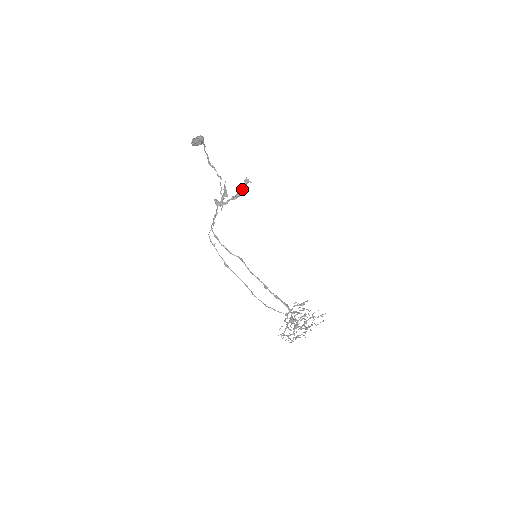
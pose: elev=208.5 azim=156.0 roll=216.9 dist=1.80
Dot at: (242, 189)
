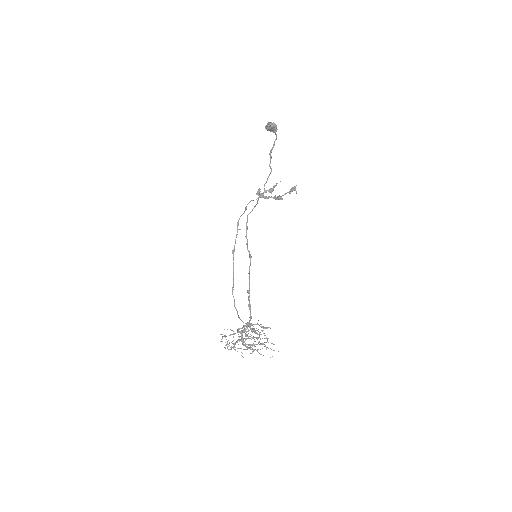
Dot at: occluded
